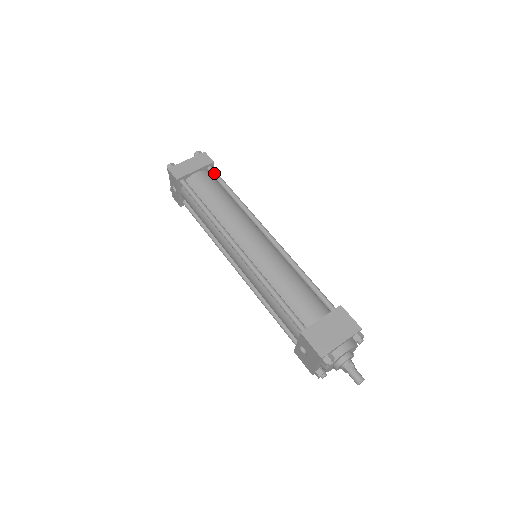
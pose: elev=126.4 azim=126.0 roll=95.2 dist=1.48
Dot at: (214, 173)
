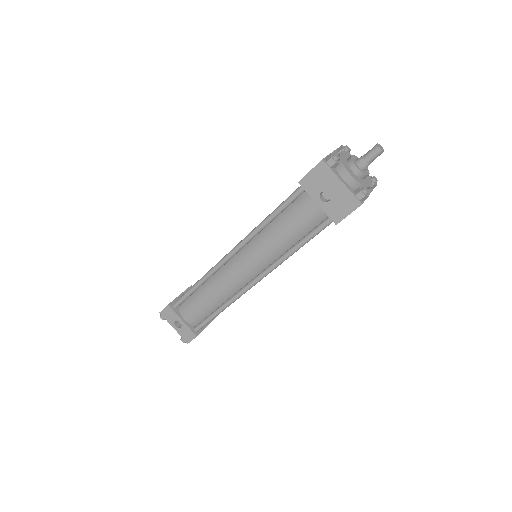
Dot at: occluded
